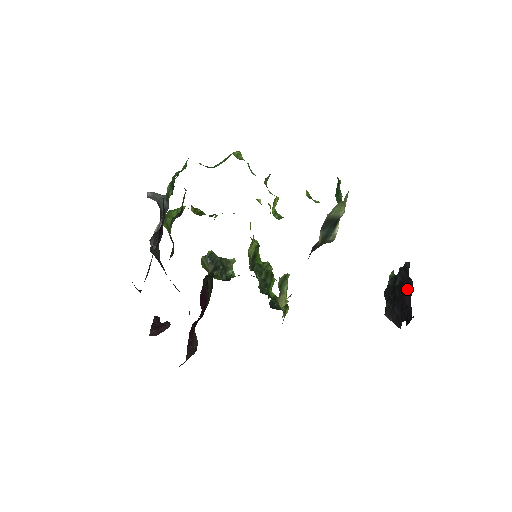
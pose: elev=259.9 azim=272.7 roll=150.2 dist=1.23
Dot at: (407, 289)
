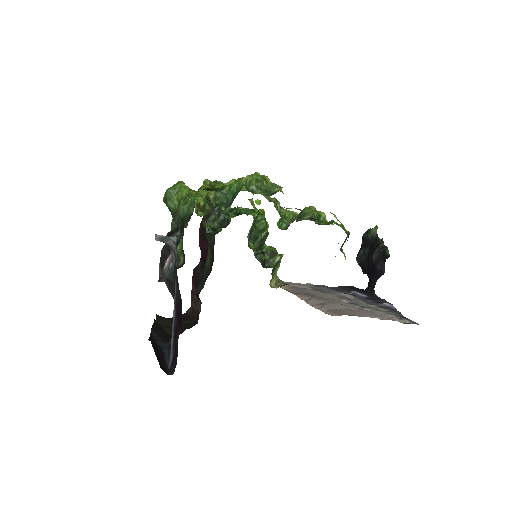
Dot at: (378, 272)
